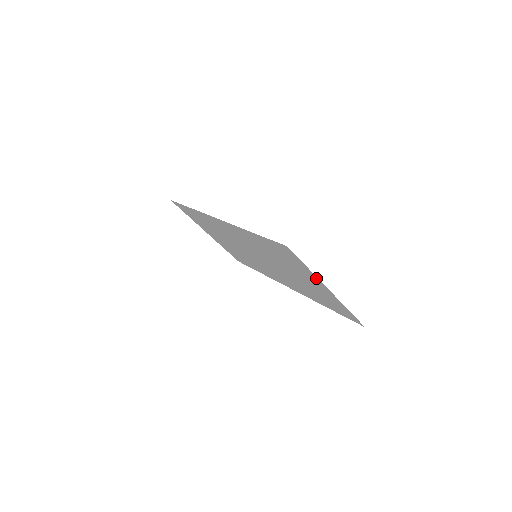
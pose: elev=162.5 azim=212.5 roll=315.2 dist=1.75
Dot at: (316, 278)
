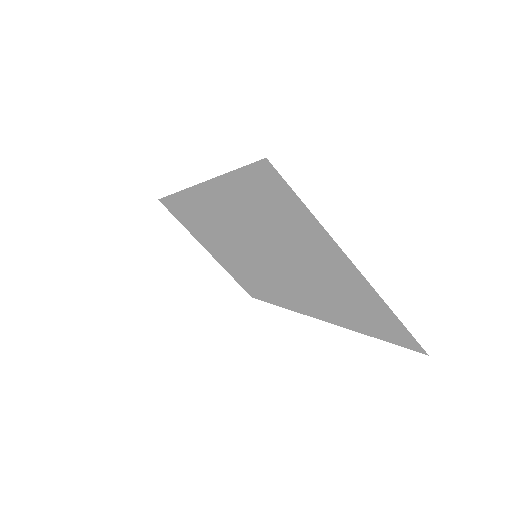
Dot at: (328, 238)
